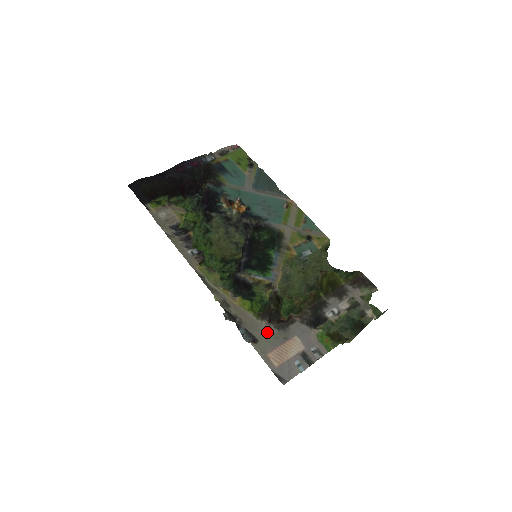
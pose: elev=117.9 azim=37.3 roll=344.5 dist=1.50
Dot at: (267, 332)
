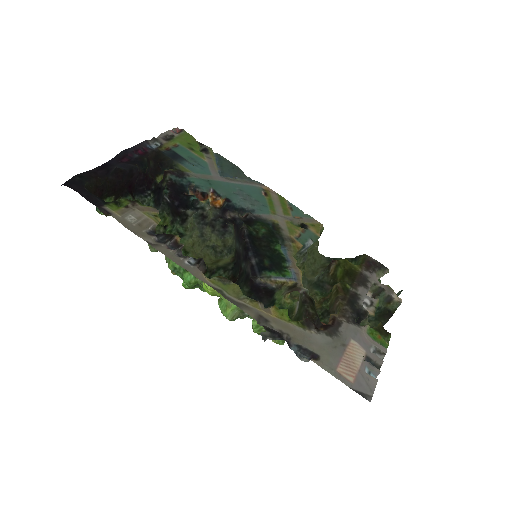
Dot at: (322, 343)
